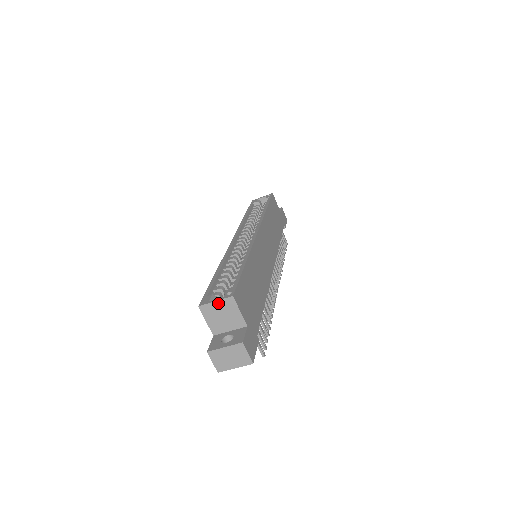
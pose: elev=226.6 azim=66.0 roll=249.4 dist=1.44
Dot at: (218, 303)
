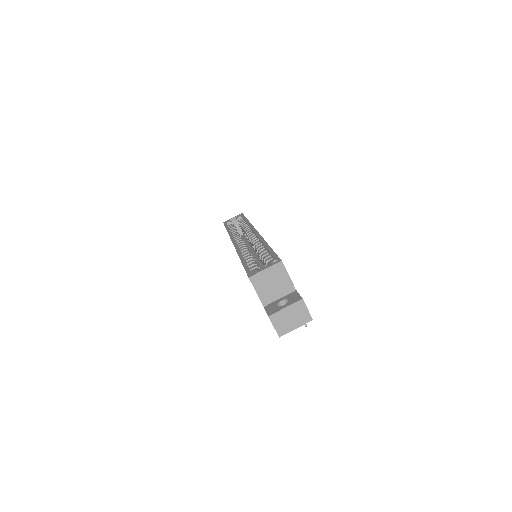
Dot at: (268, 271)
